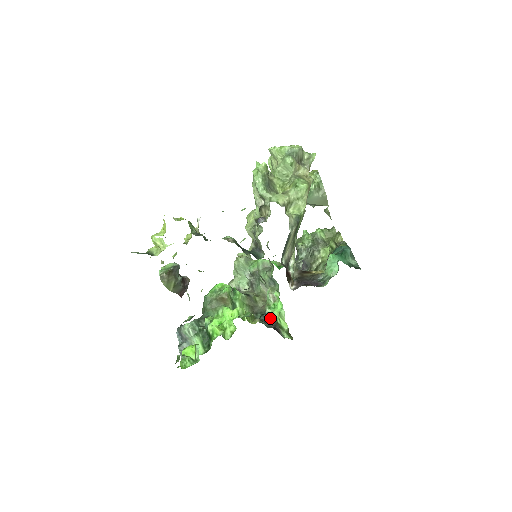
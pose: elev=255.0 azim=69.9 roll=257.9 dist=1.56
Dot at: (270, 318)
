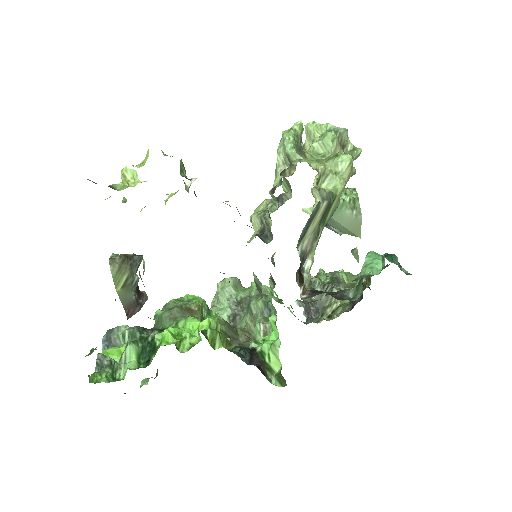
Dot at: (254, 354)
